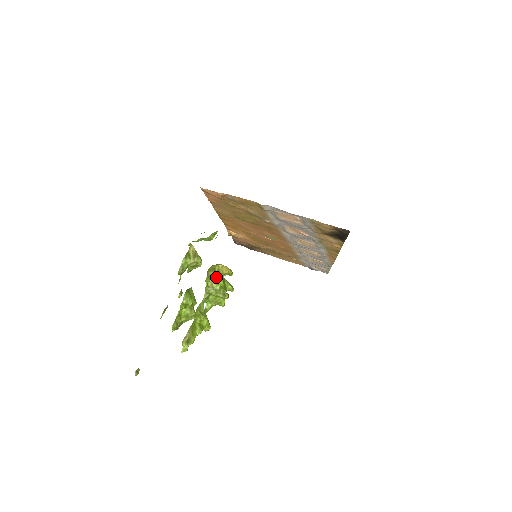
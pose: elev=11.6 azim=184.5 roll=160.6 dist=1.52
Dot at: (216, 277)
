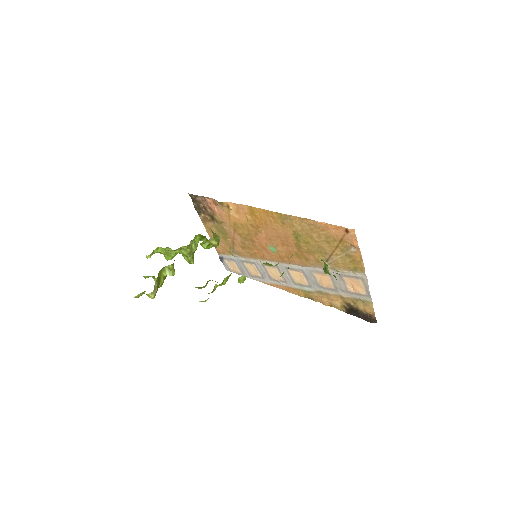
Dot at: (211, 246)
